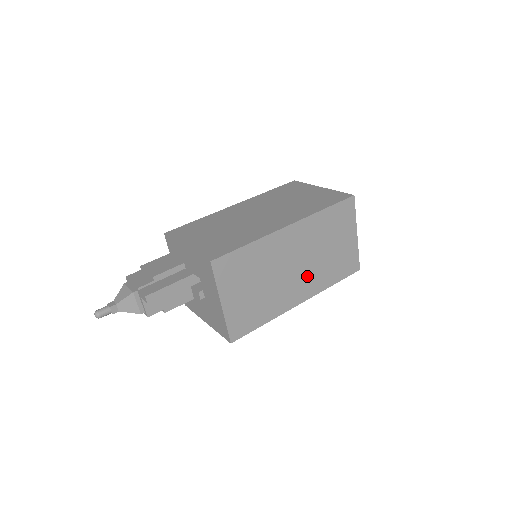
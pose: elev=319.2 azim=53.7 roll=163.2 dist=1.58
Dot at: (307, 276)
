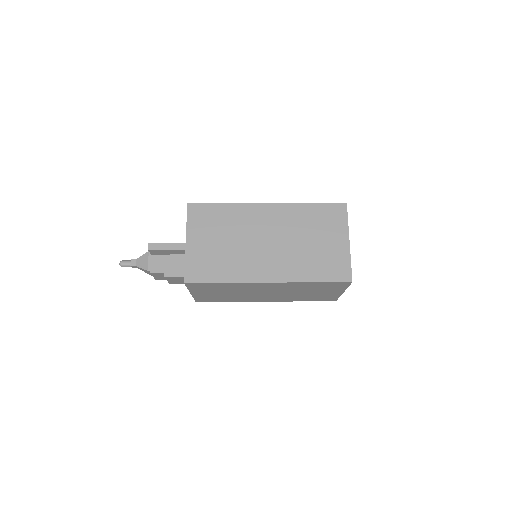
Dot at: (280, 258)
